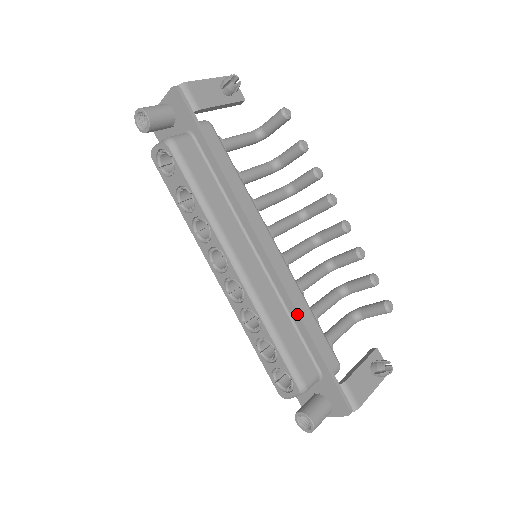
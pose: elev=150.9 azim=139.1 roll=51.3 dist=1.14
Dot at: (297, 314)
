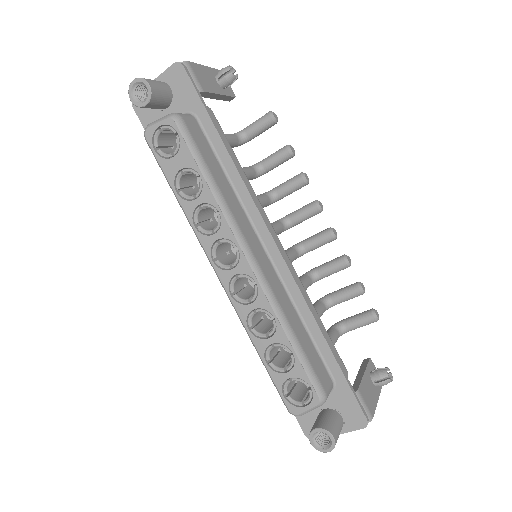
Dot at: (311, 315)
